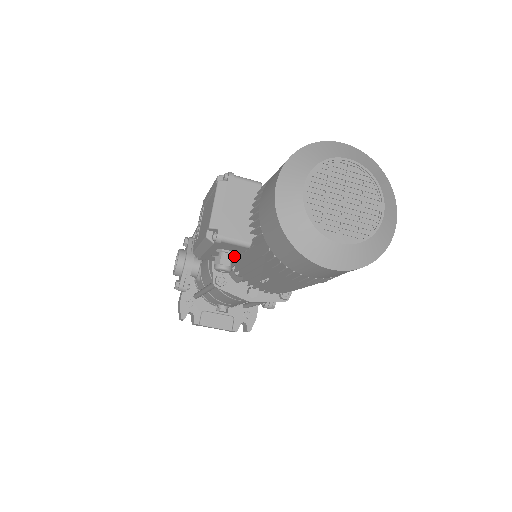
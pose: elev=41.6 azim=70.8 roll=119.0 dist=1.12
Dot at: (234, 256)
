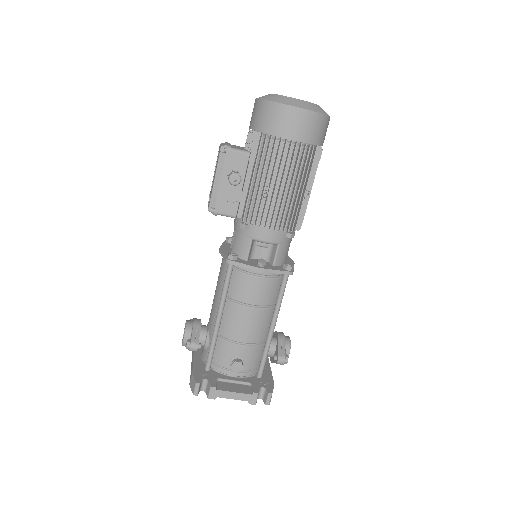
Dot at: (240, 186)
